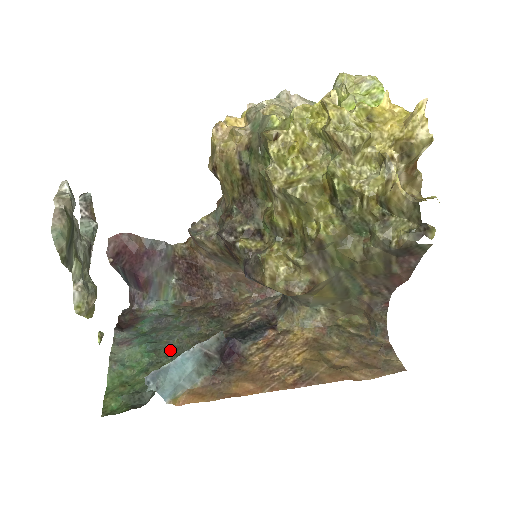
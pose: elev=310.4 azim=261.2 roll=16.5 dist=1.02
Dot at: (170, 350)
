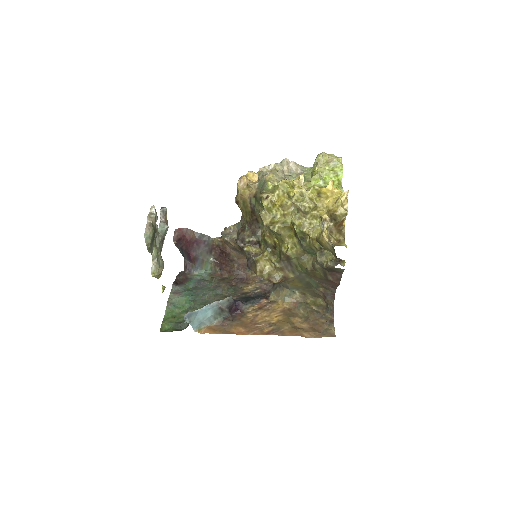
Dot at: (202, 302)
